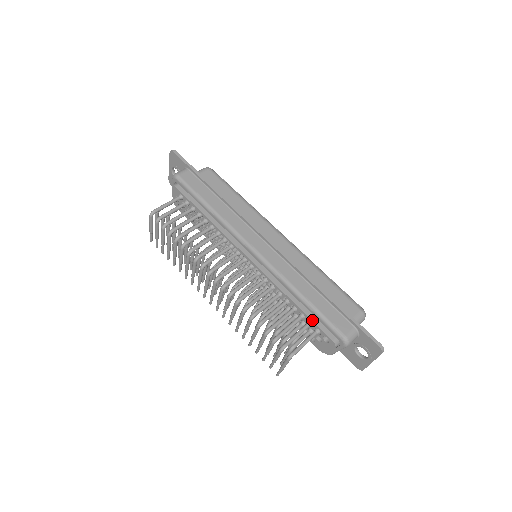
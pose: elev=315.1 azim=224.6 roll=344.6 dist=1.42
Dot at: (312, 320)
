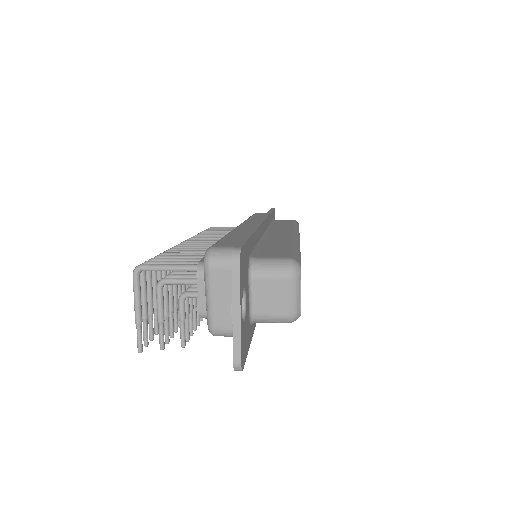
Dot at: occluded
